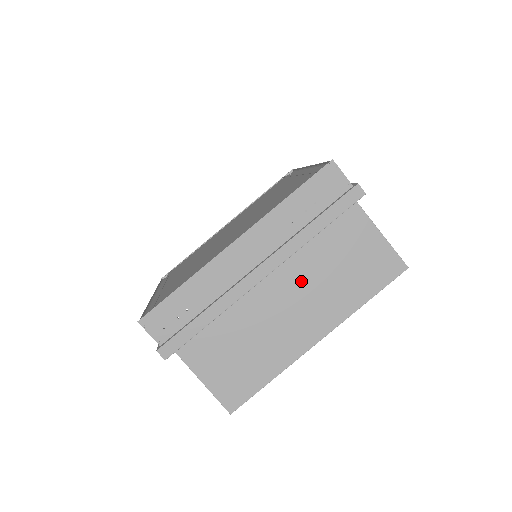
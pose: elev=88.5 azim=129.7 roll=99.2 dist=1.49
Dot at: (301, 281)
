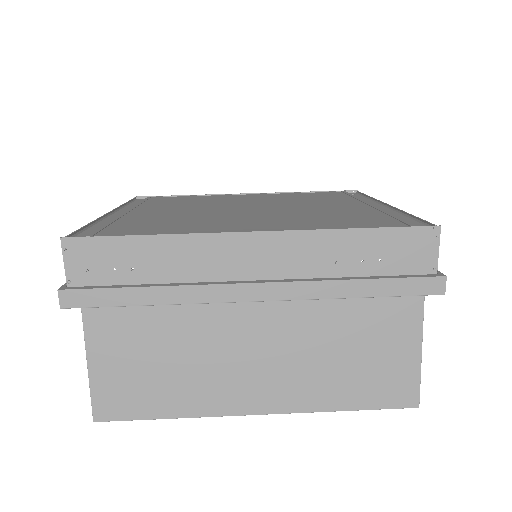
Dot at: (292, 334)
